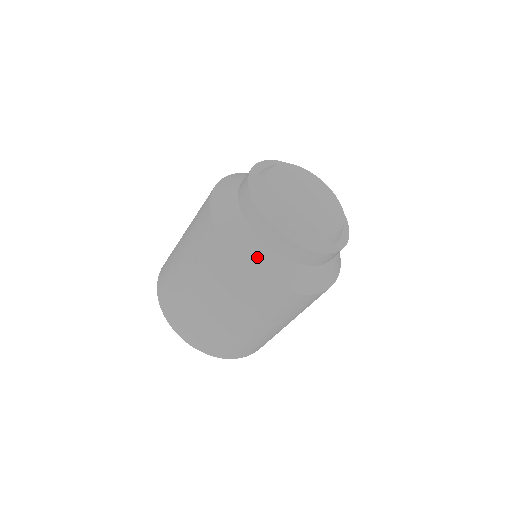
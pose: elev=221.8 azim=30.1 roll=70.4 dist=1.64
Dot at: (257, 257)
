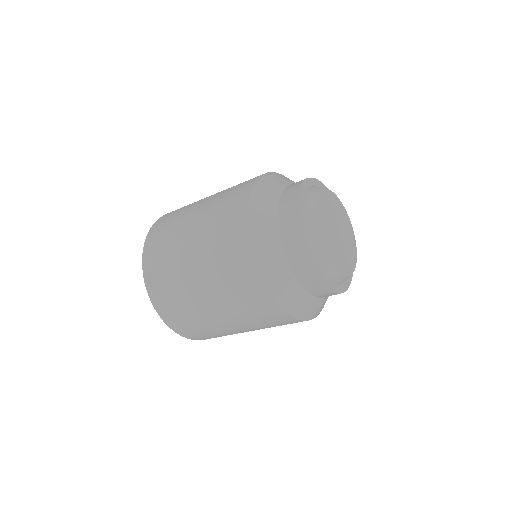
Dot at: (265, 236)
